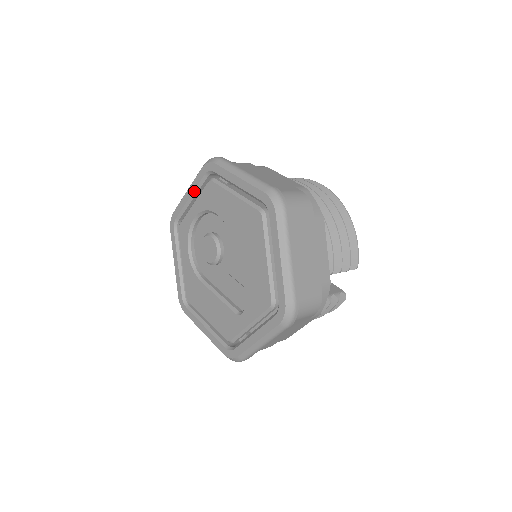
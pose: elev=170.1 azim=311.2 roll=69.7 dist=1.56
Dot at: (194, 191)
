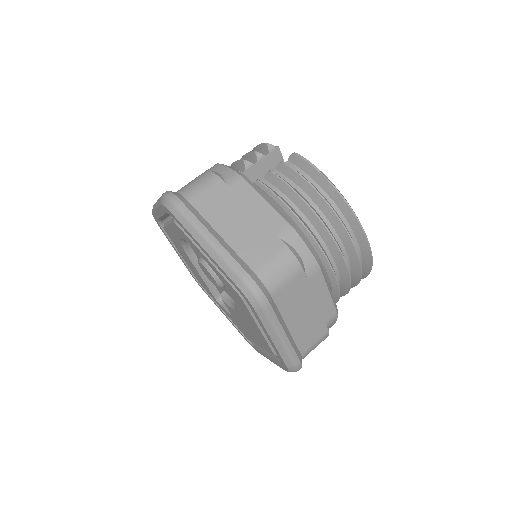
Dot at: (214, 263)
